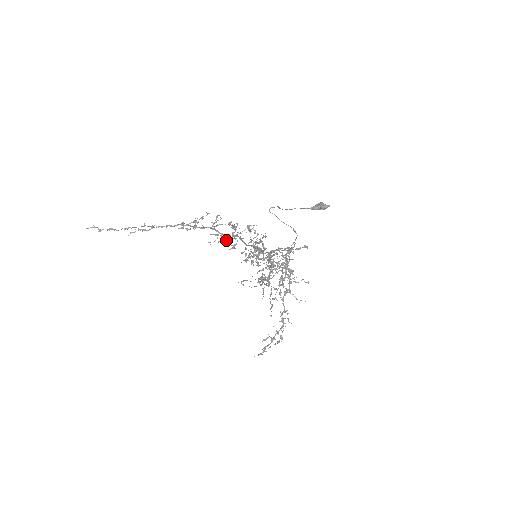
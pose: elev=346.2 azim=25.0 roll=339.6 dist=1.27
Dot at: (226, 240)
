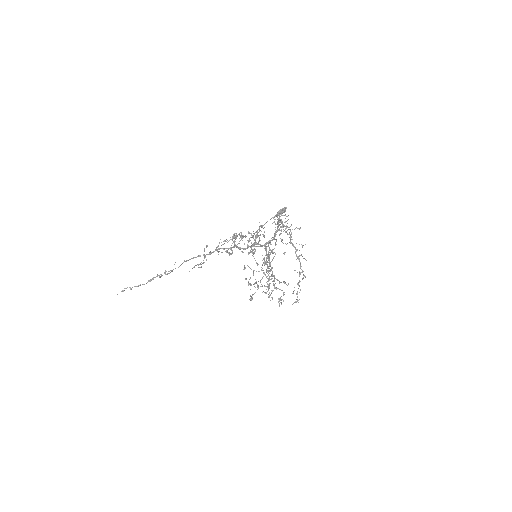
Dot at: (234, 234)
